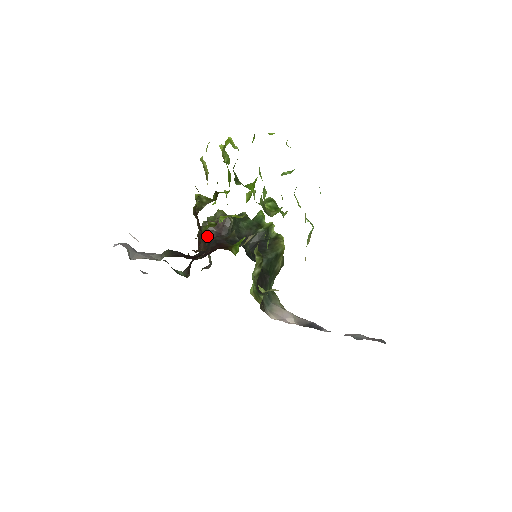
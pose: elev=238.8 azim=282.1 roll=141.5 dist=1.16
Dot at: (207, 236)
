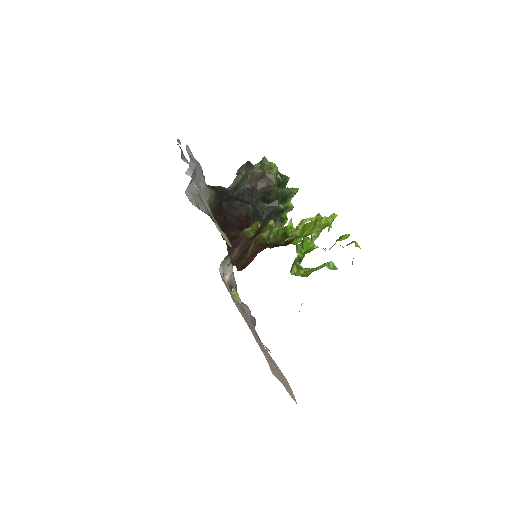
Dot at: (249, 179)
